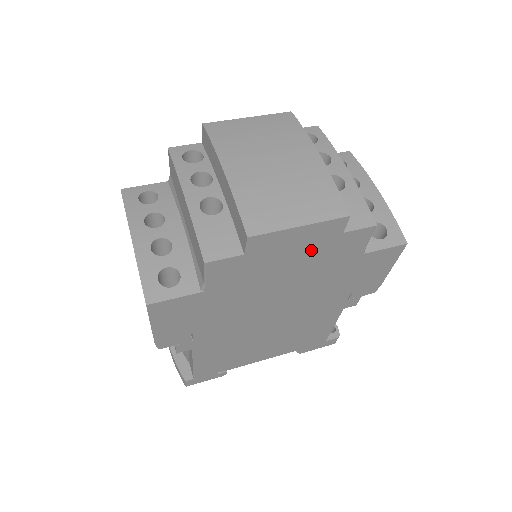
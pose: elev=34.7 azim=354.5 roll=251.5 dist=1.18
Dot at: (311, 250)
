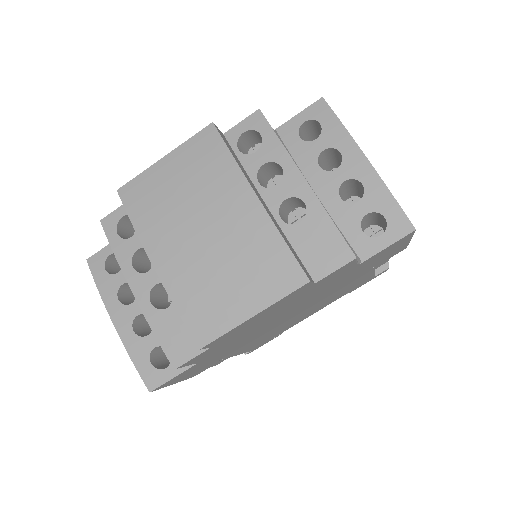
Dot at: (287, 303)
